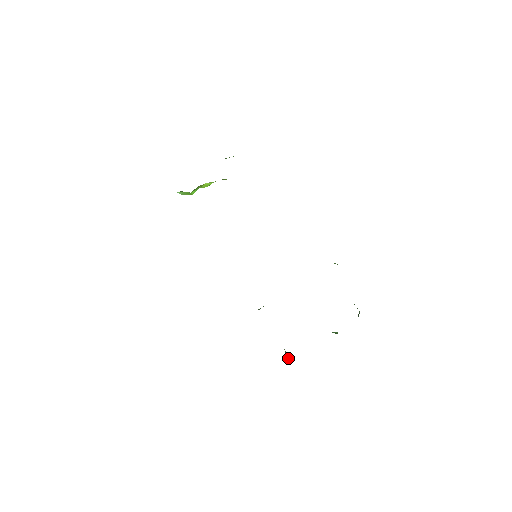
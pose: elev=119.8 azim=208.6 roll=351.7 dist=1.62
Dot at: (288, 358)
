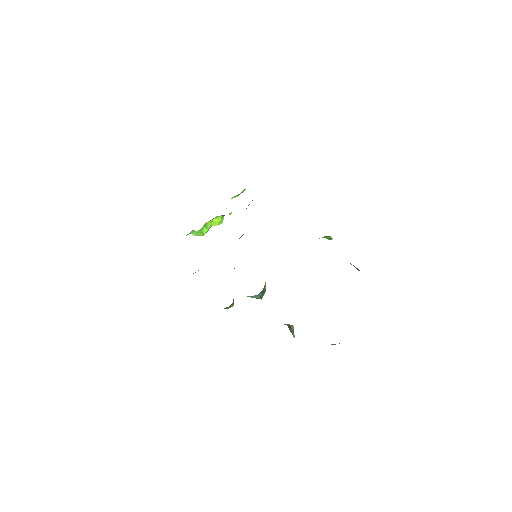
Dot at: (290, 331)
